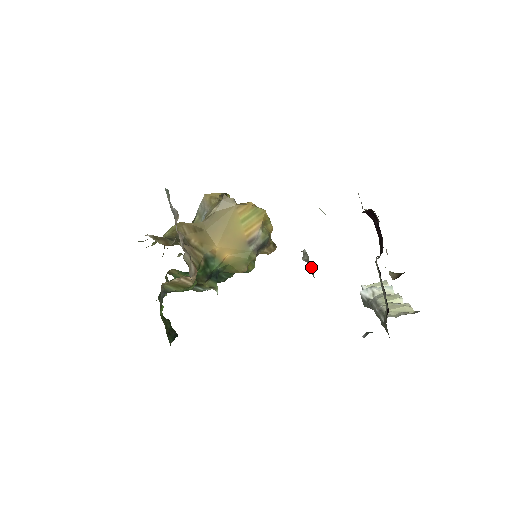
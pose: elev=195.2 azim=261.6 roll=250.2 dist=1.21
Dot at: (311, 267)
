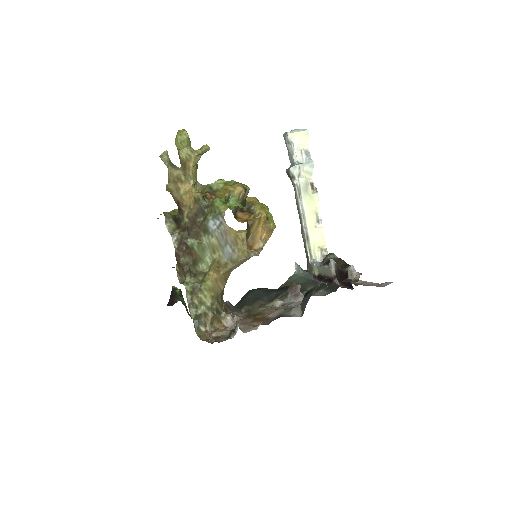
Dot at: occluded
